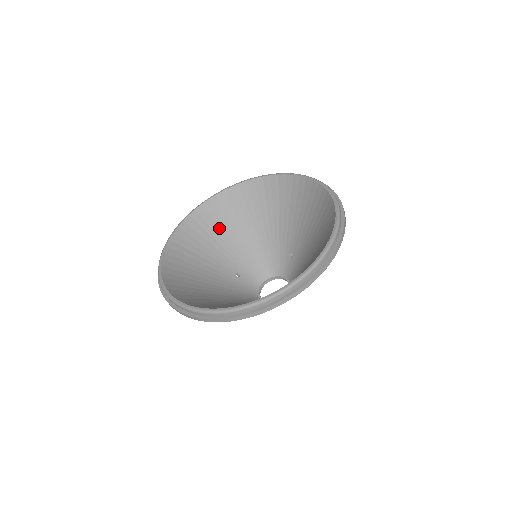
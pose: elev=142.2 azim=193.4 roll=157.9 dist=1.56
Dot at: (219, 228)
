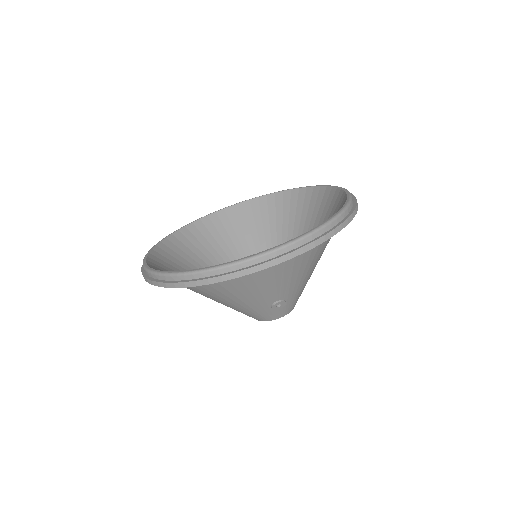
Dot at: (210, 246)
